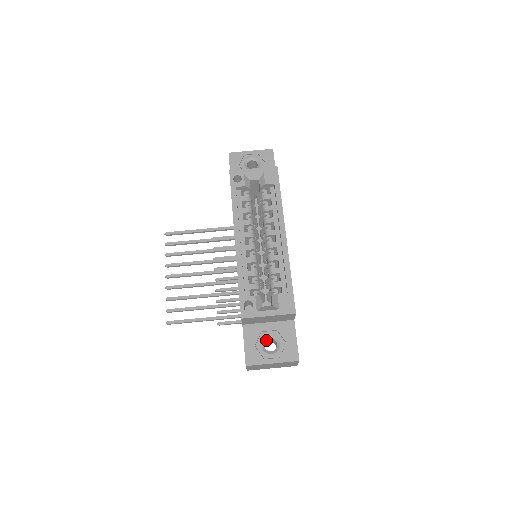
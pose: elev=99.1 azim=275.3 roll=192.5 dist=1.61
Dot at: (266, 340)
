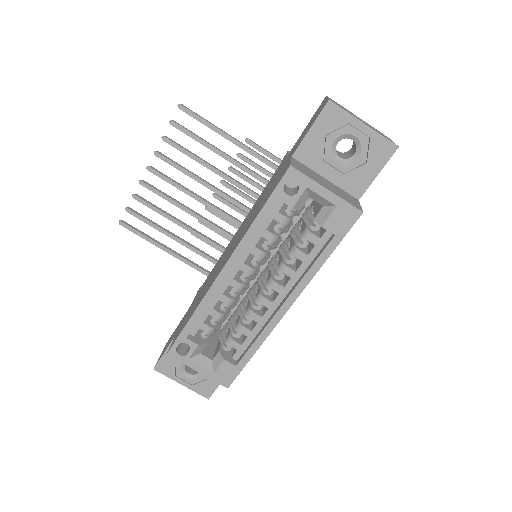
Dot at: occluded
